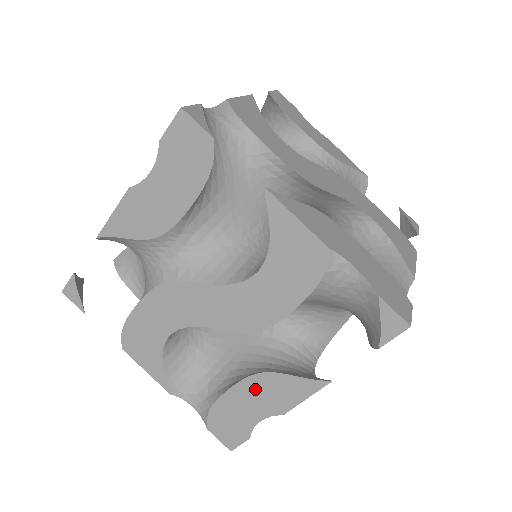
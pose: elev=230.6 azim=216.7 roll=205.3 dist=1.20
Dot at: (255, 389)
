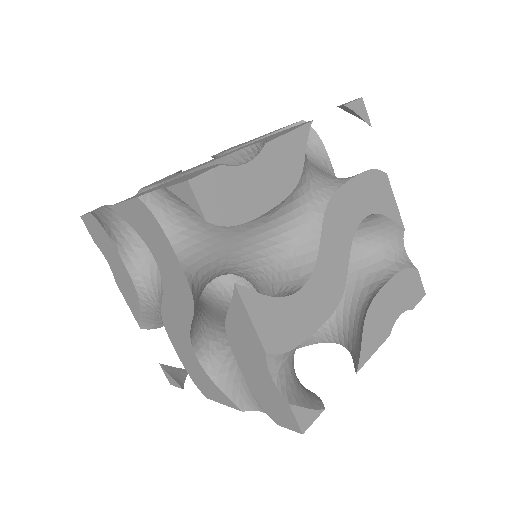
Dot at: occluded
